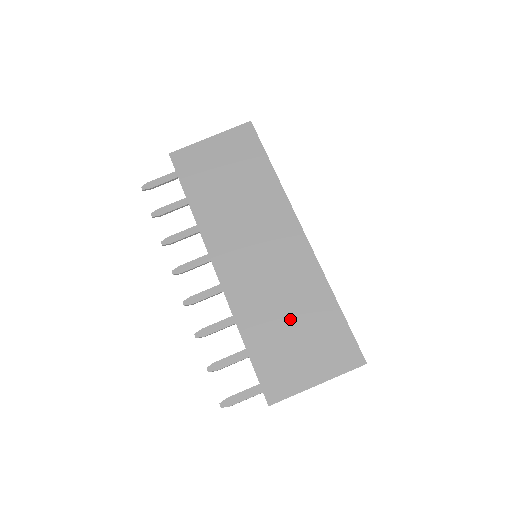
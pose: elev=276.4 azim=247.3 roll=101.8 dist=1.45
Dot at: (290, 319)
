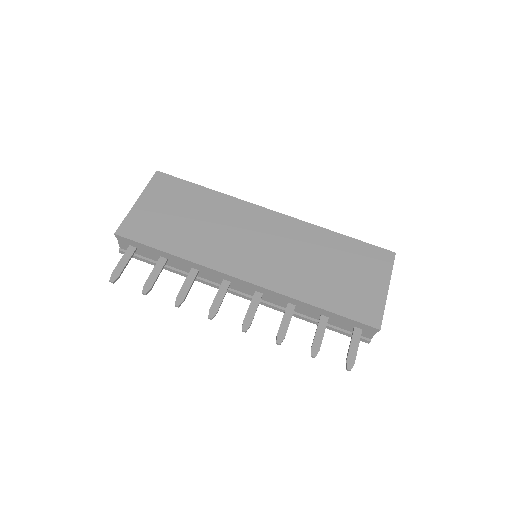
Dot at: (329, 267)
